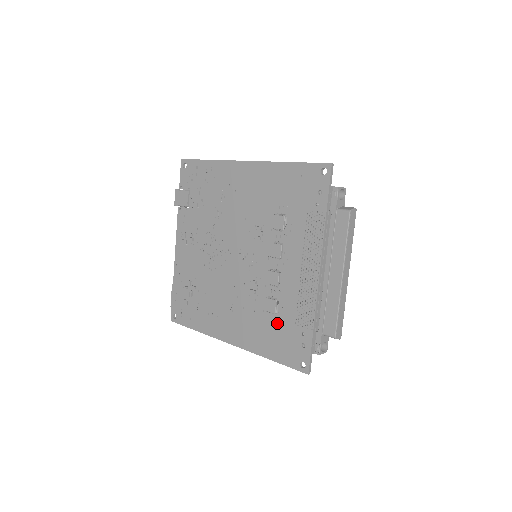
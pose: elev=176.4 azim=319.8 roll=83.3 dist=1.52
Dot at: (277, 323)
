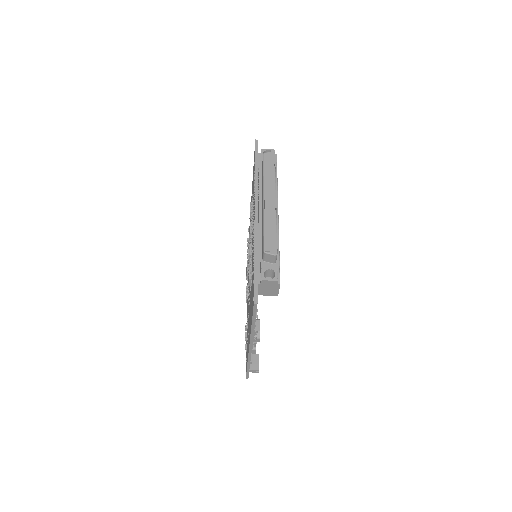
Dot at: occluded
